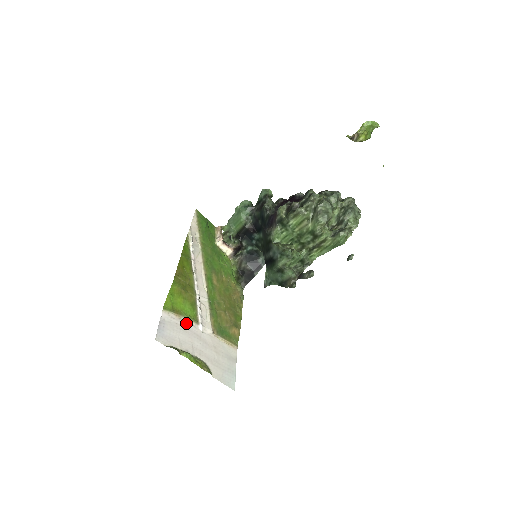
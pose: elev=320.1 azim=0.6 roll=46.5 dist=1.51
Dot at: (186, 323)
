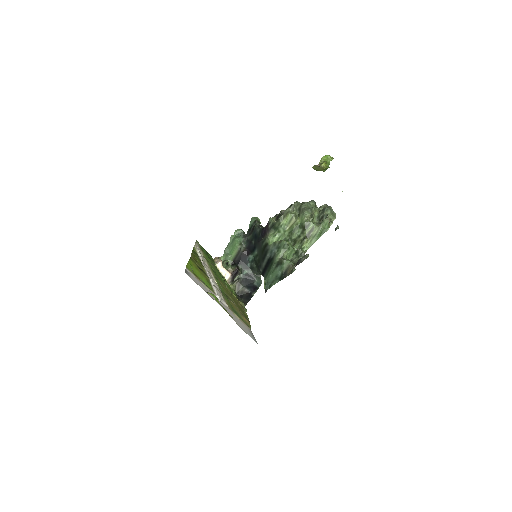
Dot at: (205, 287)
